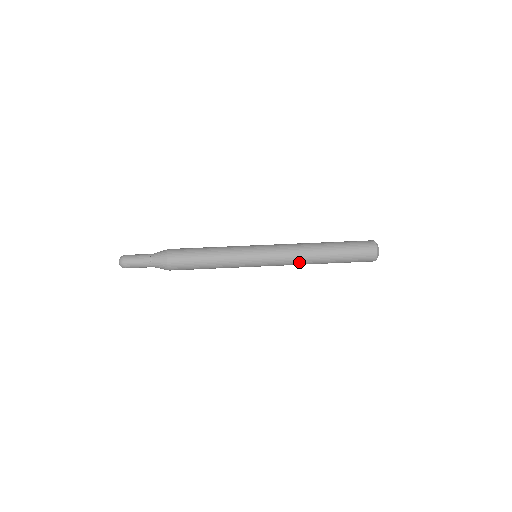
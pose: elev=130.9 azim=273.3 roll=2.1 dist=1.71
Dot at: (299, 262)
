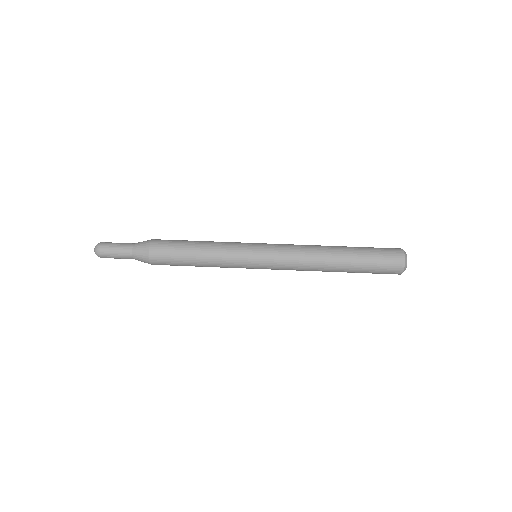
Dot at: (306, 270)
